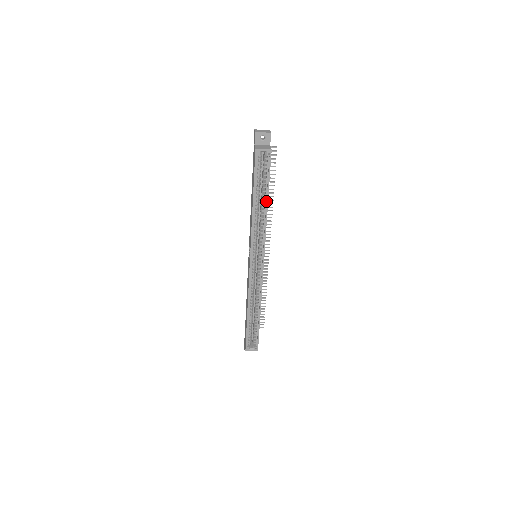
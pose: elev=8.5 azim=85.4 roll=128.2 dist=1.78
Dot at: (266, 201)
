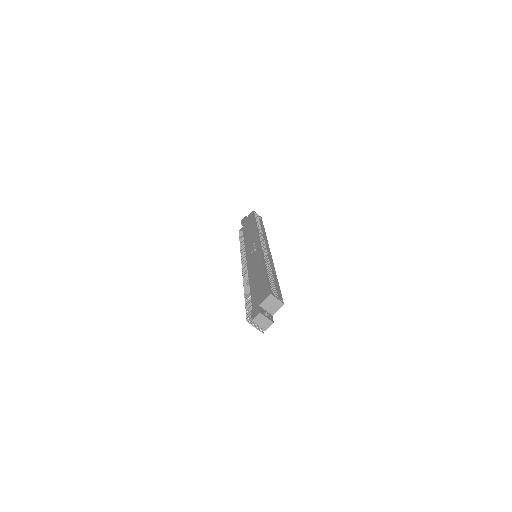
Dot at: (263, 229)
